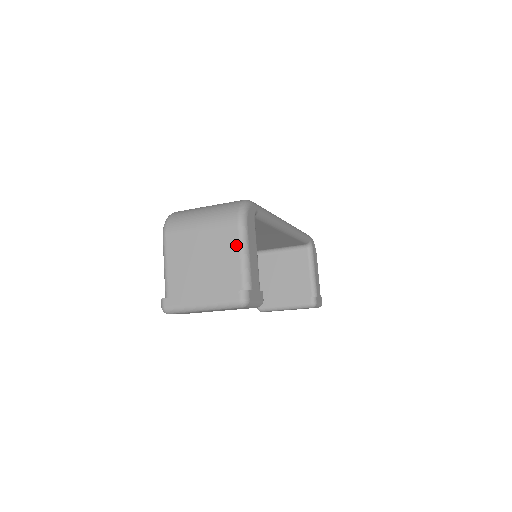
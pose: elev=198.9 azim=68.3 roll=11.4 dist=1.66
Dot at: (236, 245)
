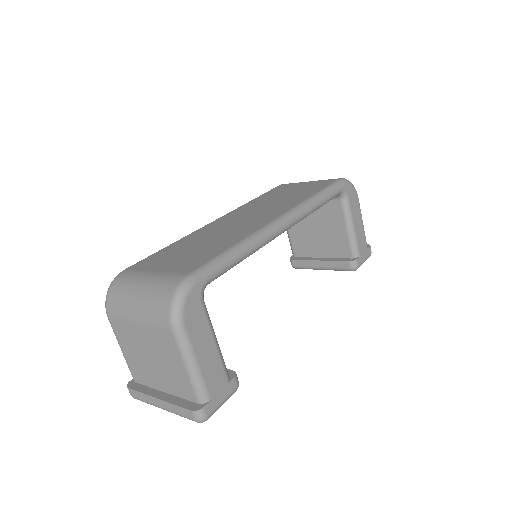
Dot at: (177, 355)
